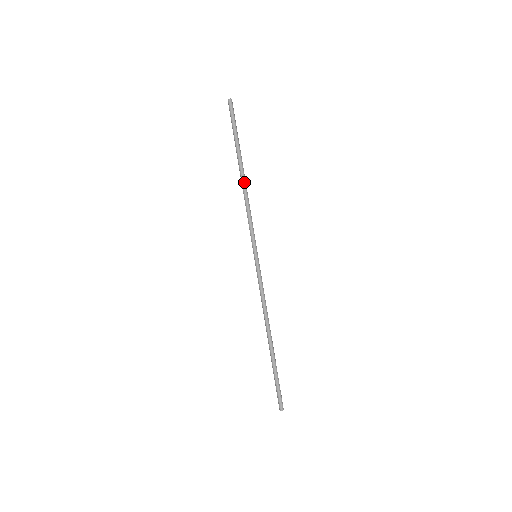
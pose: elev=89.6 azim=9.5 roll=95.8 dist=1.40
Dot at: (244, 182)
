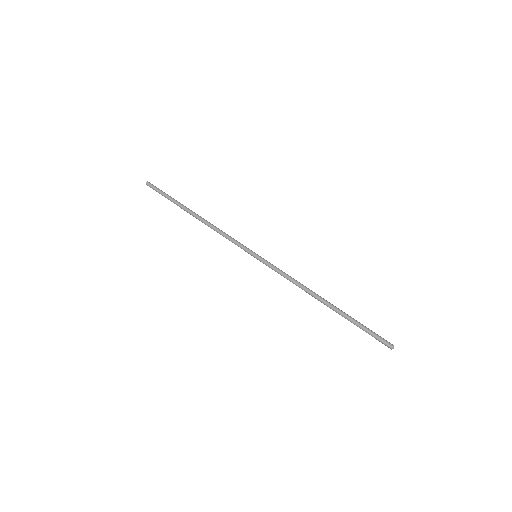
Dot at: (203, 218)
